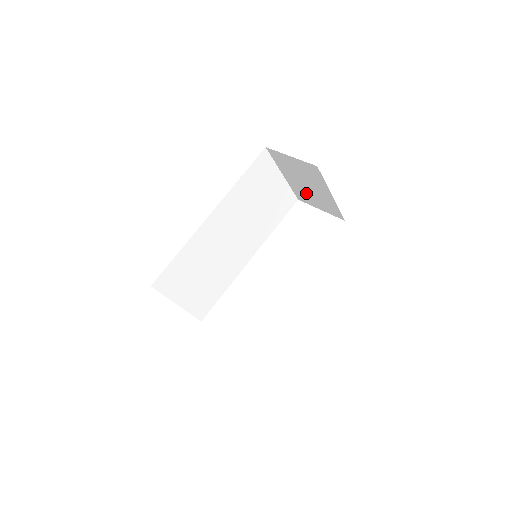
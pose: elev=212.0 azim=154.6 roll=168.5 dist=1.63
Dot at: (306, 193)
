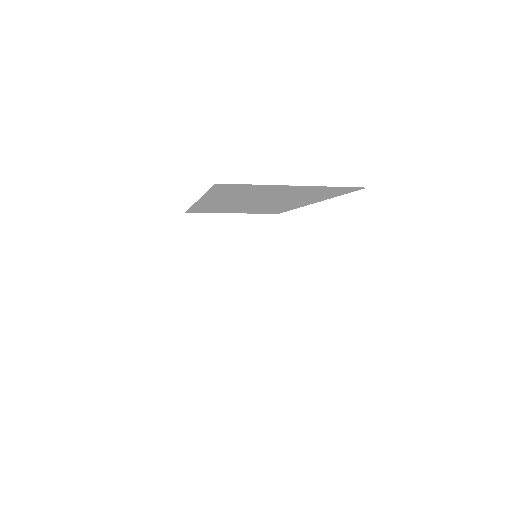
Dot at: occluded
